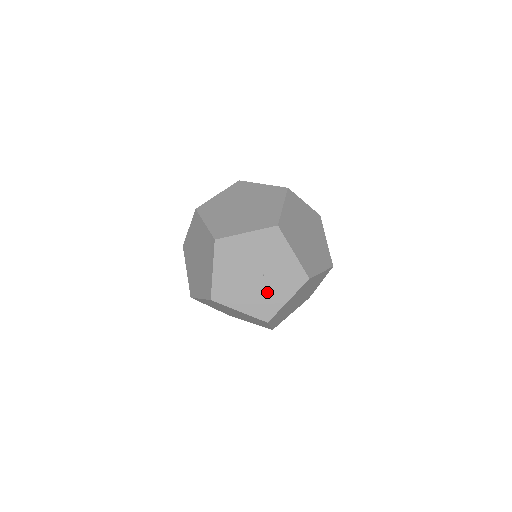
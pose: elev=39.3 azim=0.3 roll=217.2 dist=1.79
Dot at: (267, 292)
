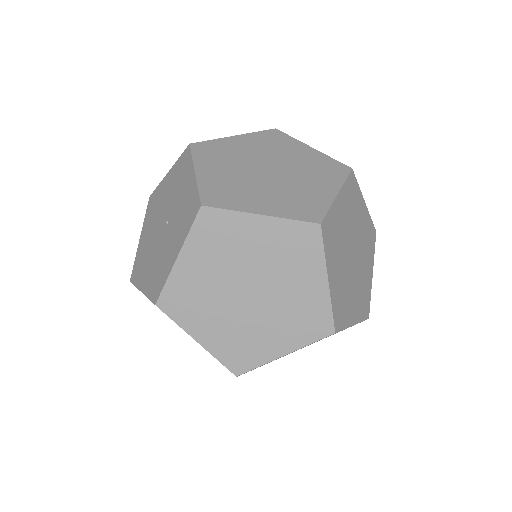
Dot at: (165, 250)
